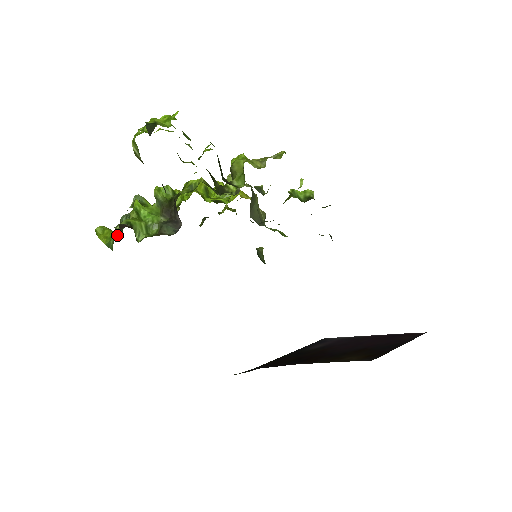
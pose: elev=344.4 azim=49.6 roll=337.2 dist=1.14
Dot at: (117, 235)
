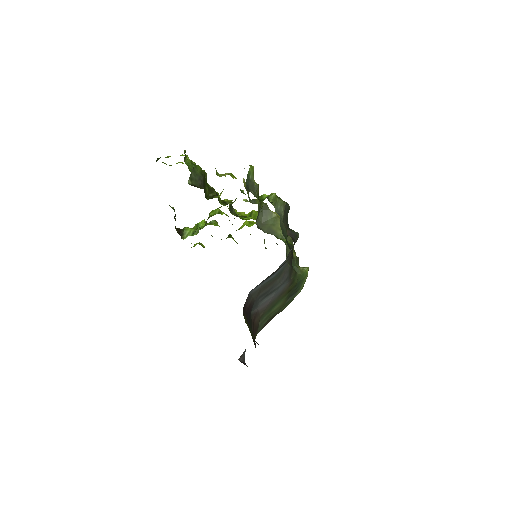
Dot at: occluded
